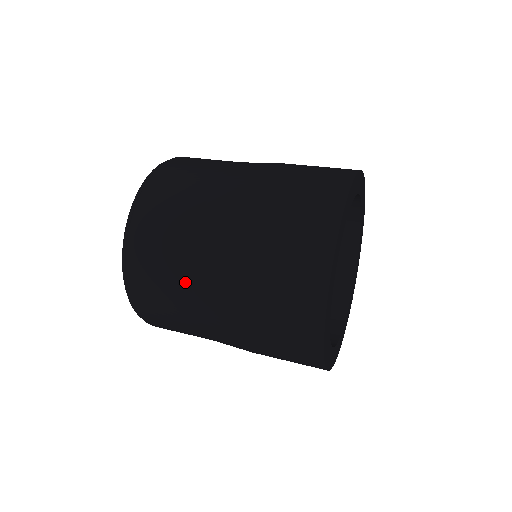
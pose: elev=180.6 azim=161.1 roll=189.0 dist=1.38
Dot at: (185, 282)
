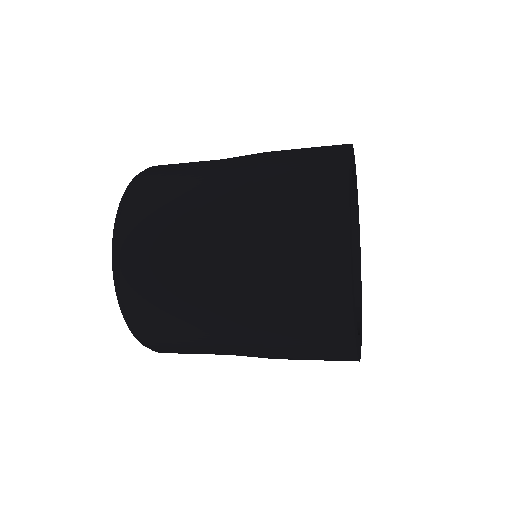
Dot at: (187, 222)
